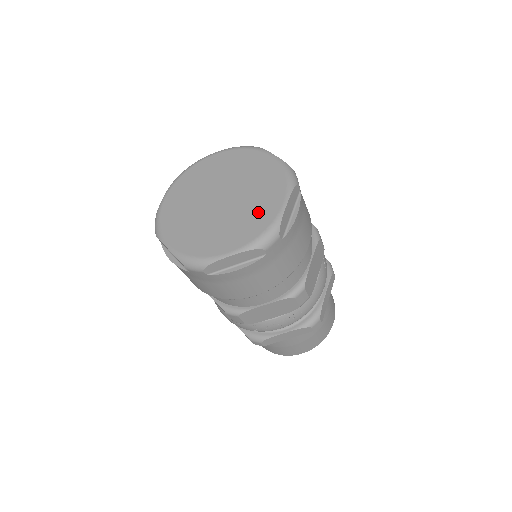
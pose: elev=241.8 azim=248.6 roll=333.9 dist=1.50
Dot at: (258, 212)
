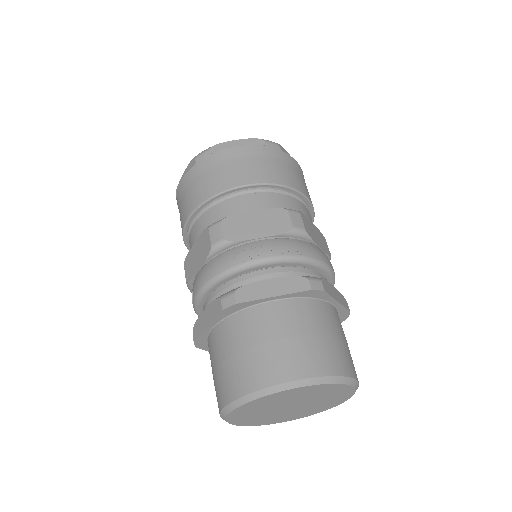
Dot at: occluded
